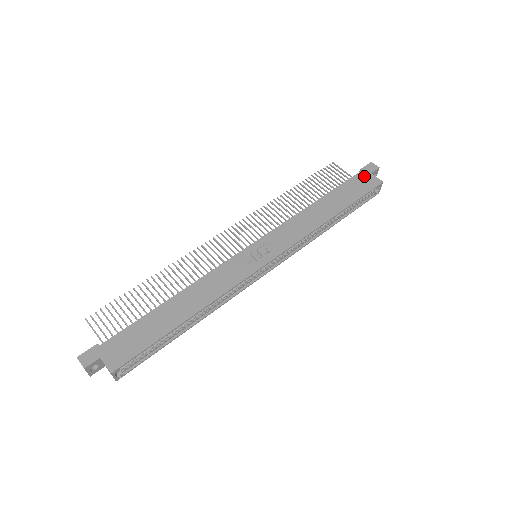
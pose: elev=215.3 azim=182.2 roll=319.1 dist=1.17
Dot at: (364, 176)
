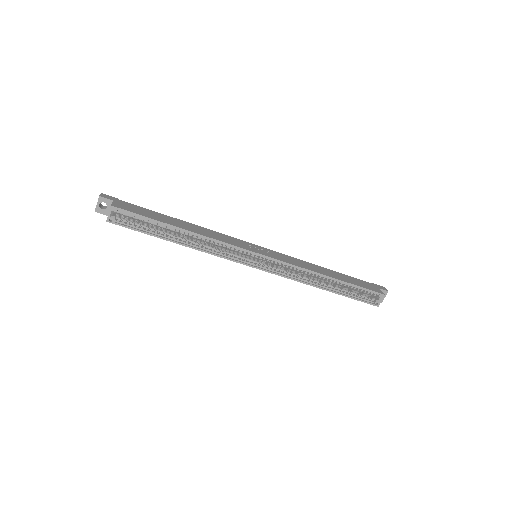
Dot at: (372, 285)
